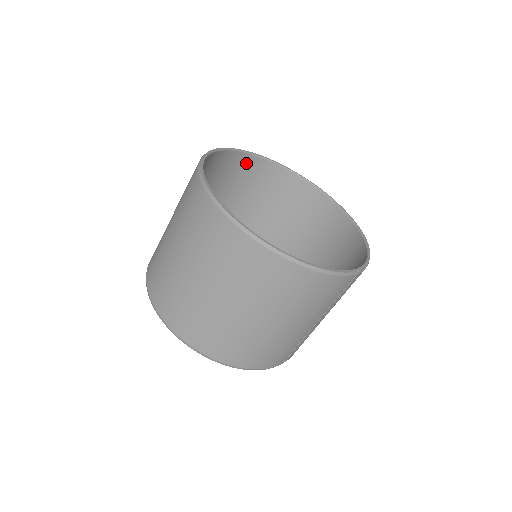
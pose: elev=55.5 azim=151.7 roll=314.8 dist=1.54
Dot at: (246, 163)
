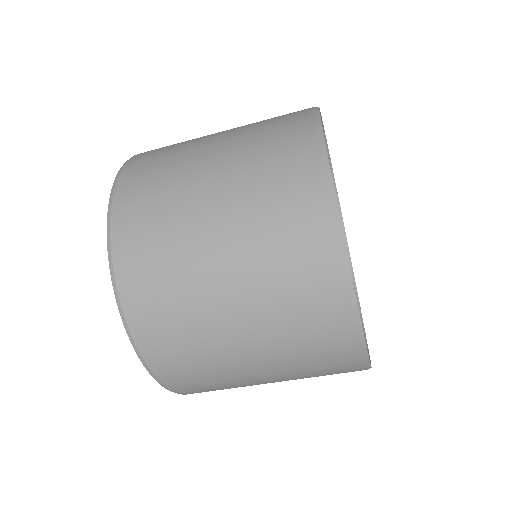
Dot at: occluded
